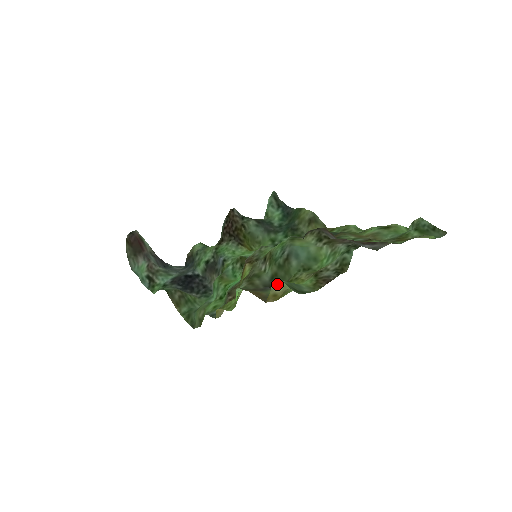
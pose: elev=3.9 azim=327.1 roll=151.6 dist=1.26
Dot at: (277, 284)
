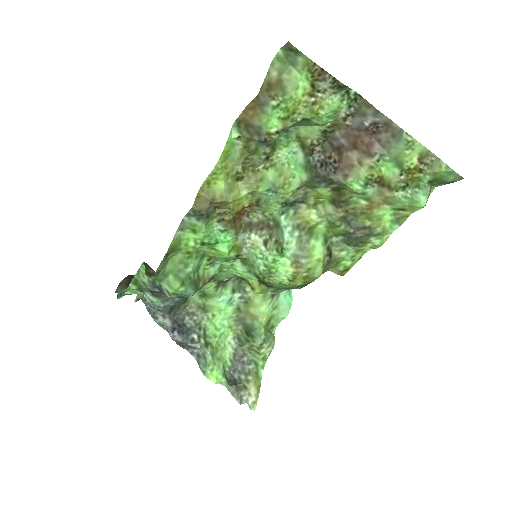
Dot at: (274, 68)
